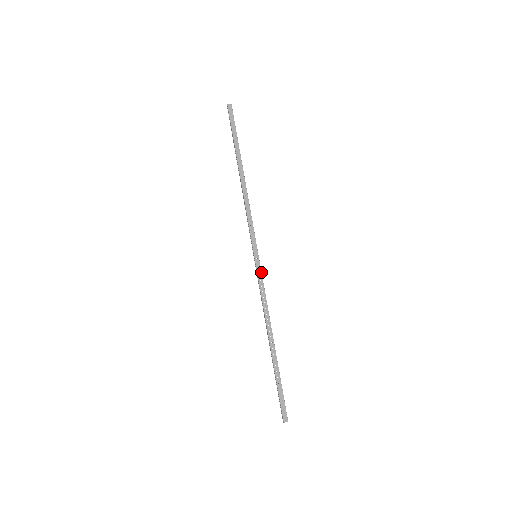
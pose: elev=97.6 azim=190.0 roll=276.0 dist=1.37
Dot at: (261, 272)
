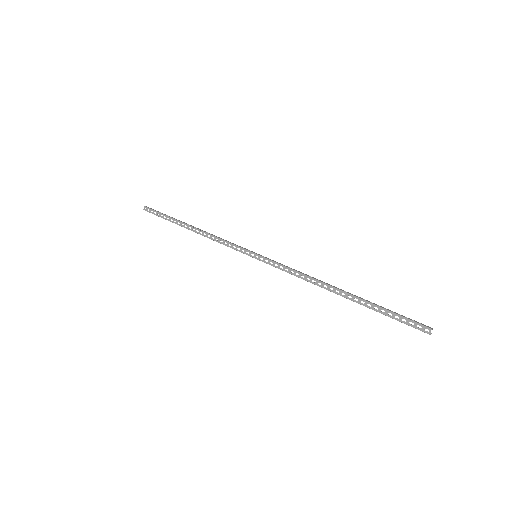
Dot at: (272, 260)
